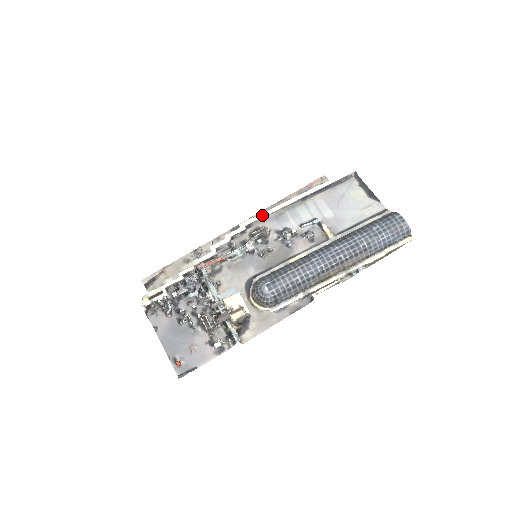
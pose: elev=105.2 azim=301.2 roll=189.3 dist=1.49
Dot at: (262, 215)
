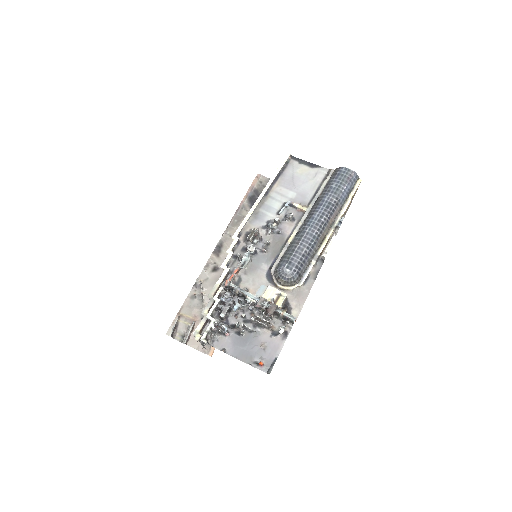
Dot at: (244, 221)
